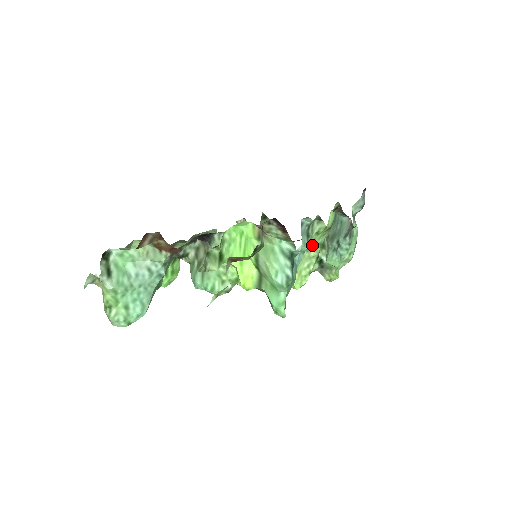
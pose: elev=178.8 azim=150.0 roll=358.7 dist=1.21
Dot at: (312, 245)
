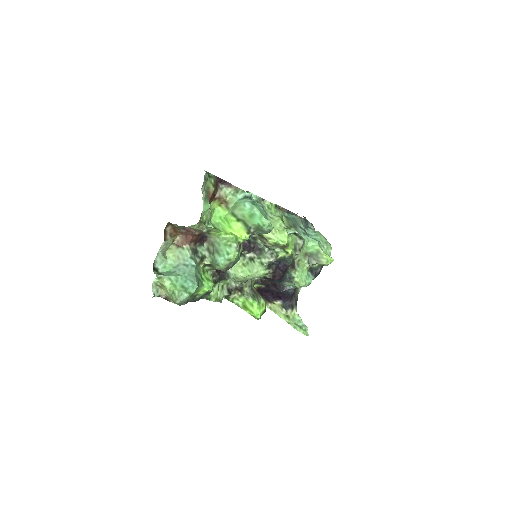
Dot at: (272, 216)
